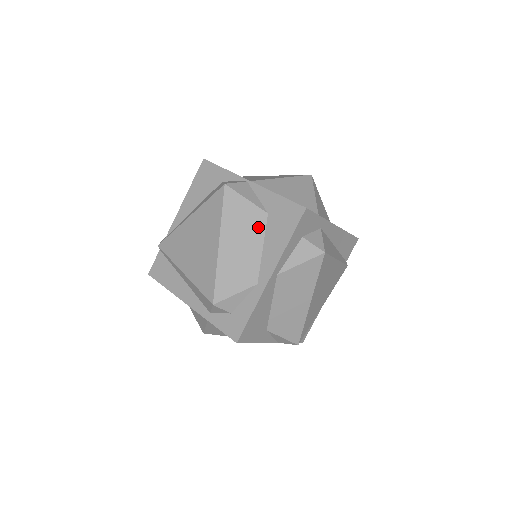
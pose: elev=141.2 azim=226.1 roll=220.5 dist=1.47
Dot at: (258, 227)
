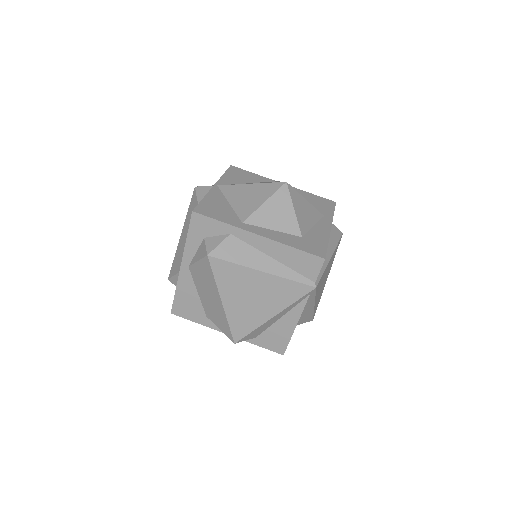
Dot at: occluded
